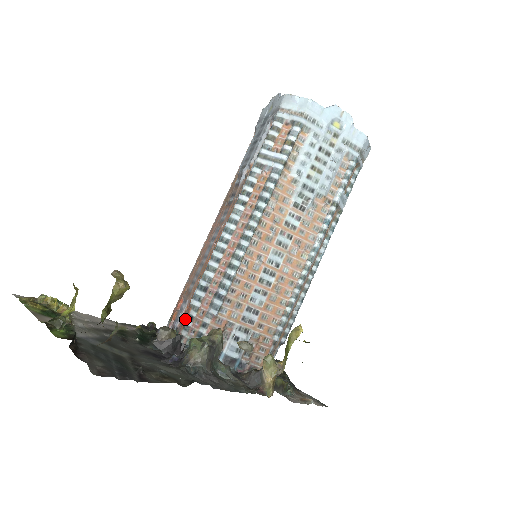
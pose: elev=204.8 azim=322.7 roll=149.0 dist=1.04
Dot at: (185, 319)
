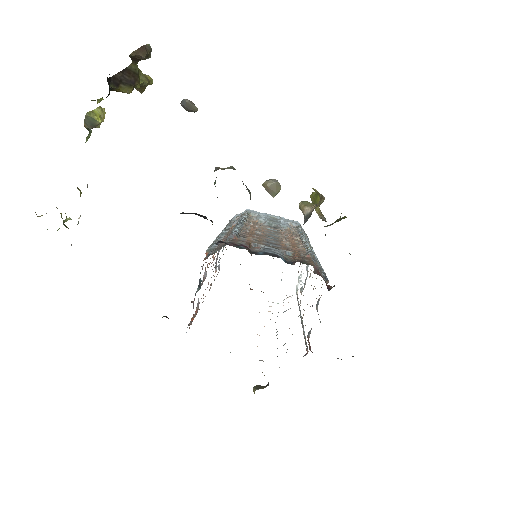
Dot at: occluded
